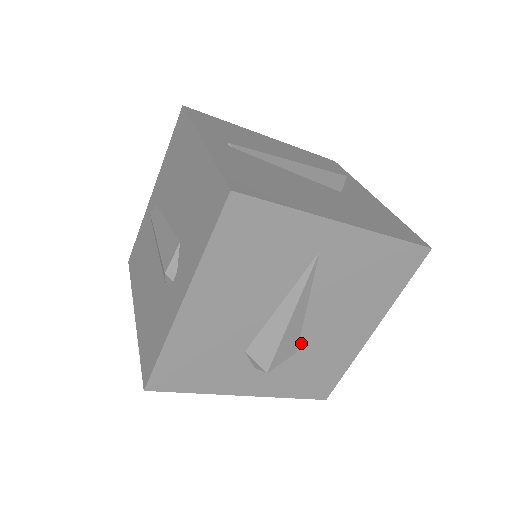
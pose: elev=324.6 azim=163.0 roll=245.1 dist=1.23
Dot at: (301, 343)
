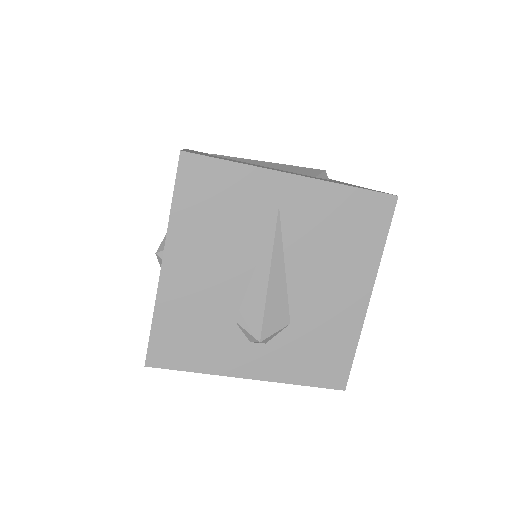
Dot at: (292, 312)
